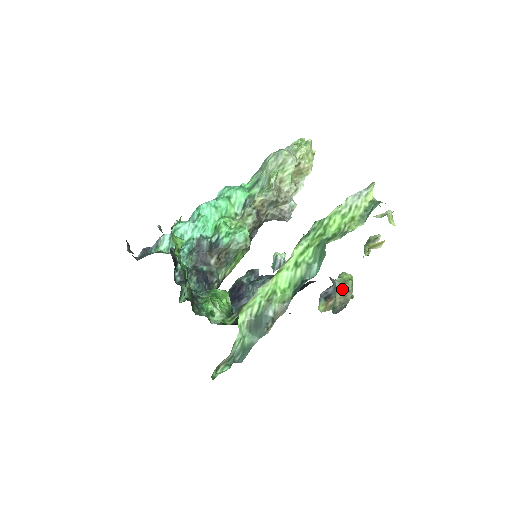
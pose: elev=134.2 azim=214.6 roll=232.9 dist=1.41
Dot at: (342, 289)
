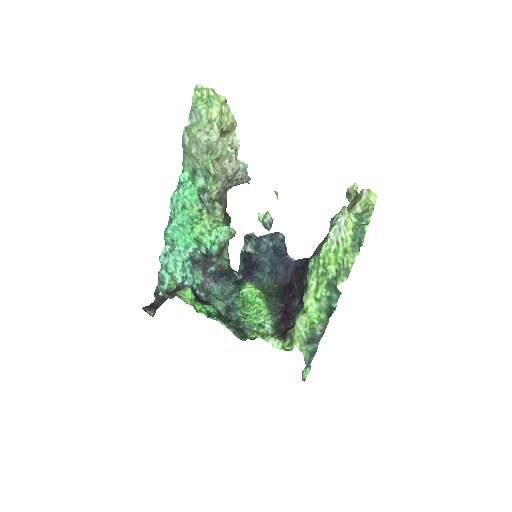
Dot at: occluded
